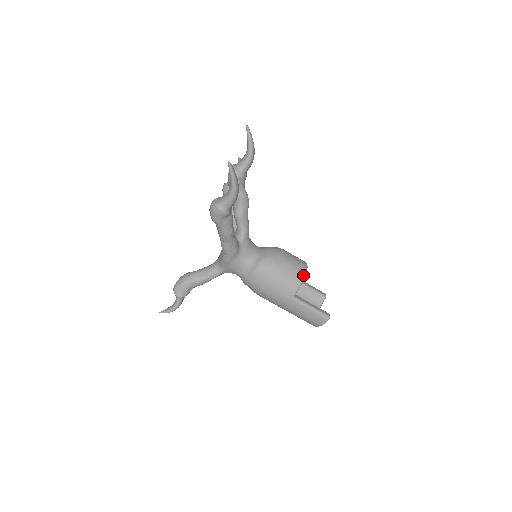
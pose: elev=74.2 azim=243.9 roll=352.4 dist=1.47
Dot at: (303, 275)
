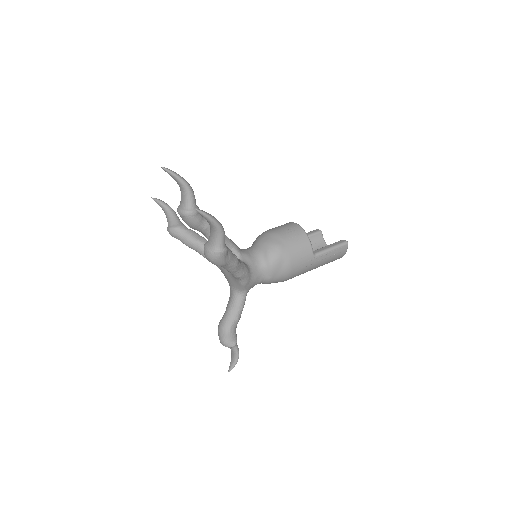
Dot at: (304, 233)
